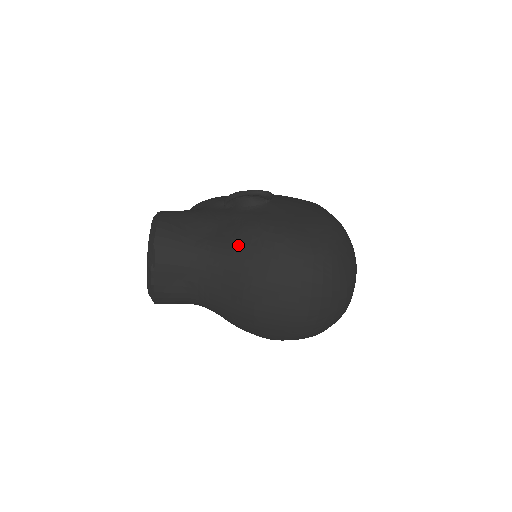
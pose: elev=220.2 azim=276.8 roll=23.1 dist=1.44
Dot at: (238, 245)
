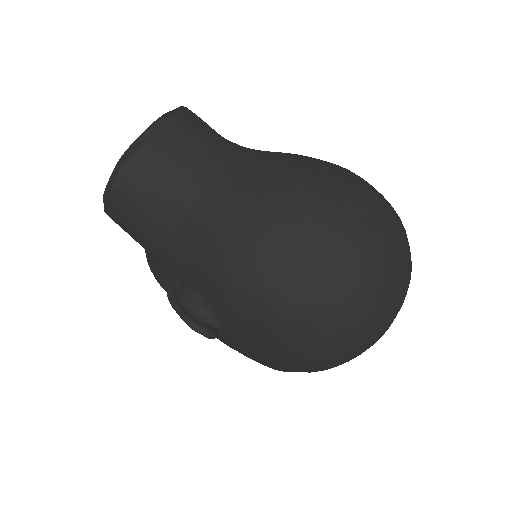
Dot at: (288, 153)
